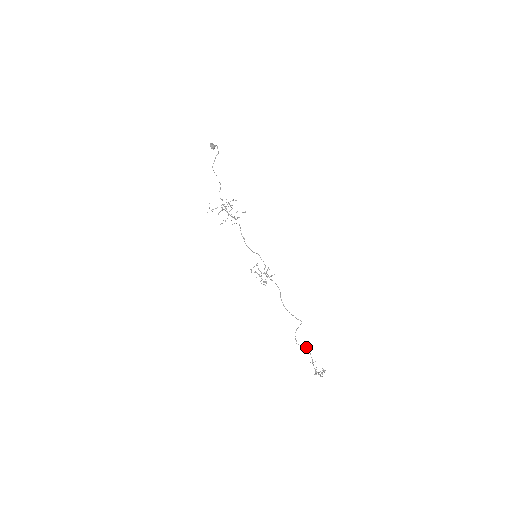
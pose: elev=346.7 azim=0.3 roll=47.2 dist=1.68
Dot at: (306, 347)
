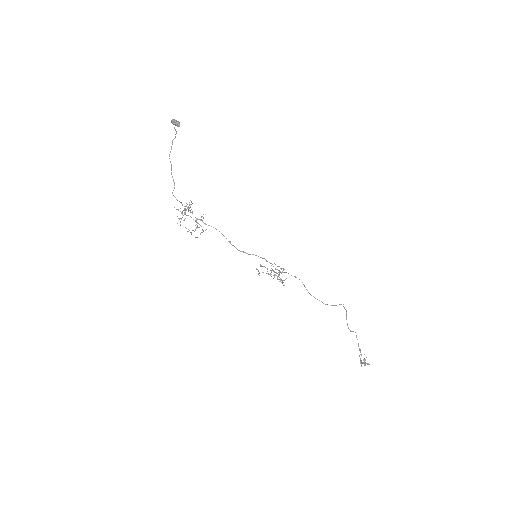
Dot at: (355, 332)
